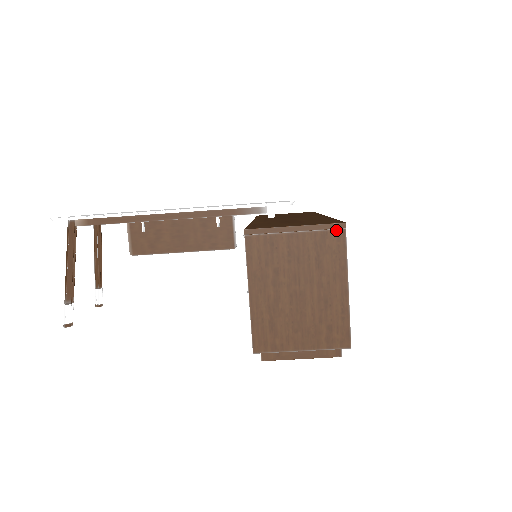
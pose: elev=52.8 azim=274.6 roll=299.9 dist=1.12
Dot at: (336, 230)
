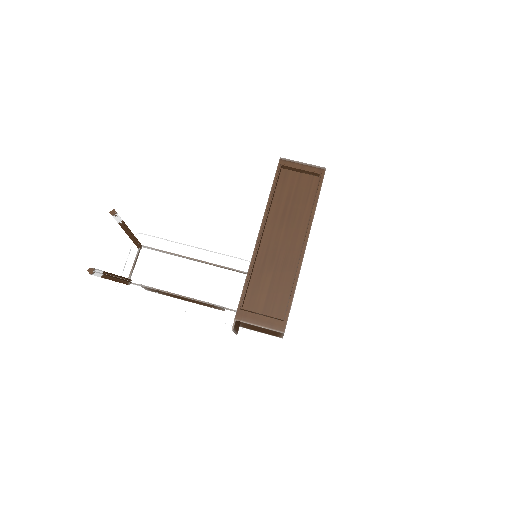
Dot at: occluded
